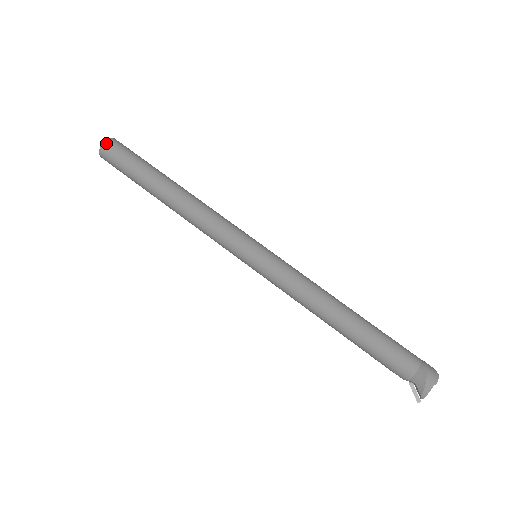
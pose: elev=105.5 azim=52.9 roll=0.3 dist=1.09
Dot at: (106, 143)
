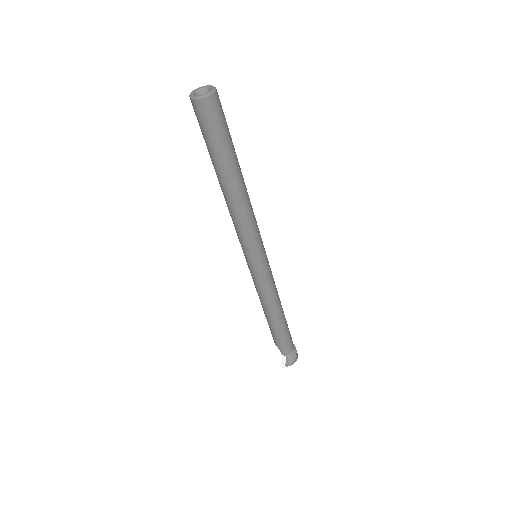
Dot at: (215, 95)
